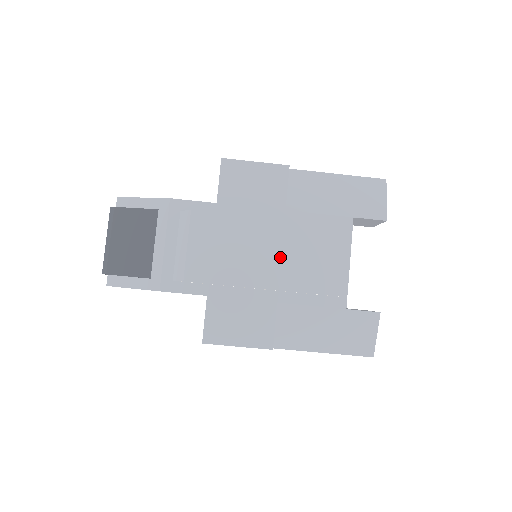
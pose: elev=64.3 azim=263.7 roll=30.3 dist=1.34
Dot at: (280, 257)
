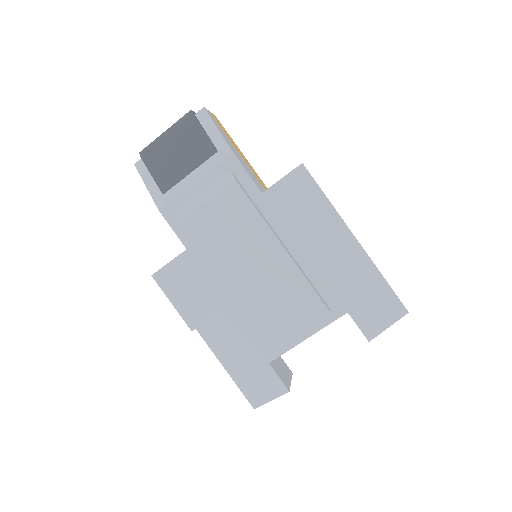
Dot at: (261, 282)
